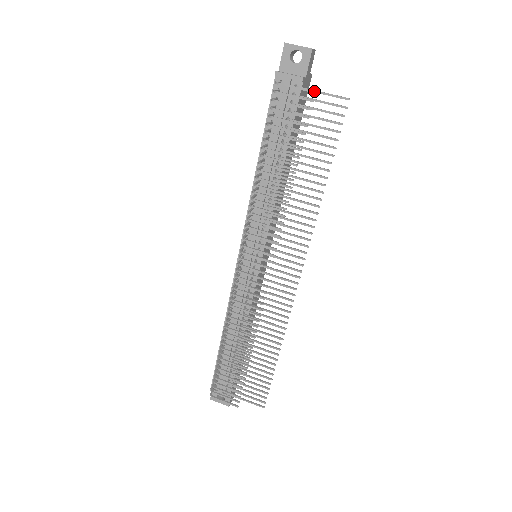
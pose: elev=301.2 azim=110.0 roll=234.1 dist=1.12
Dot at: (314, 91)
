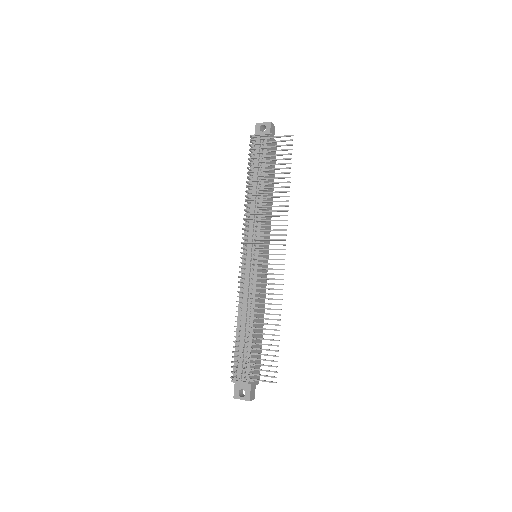
Dot at: (271, 133)
